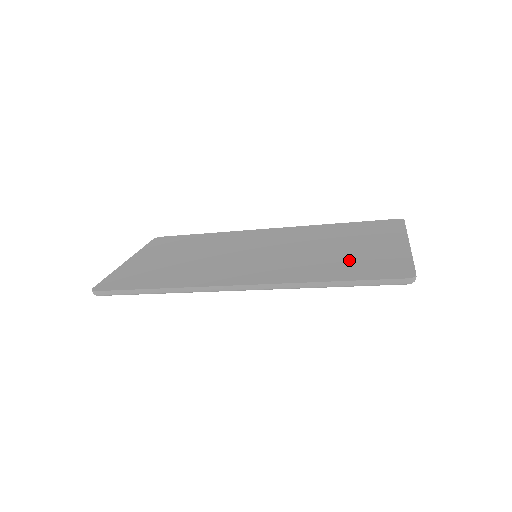
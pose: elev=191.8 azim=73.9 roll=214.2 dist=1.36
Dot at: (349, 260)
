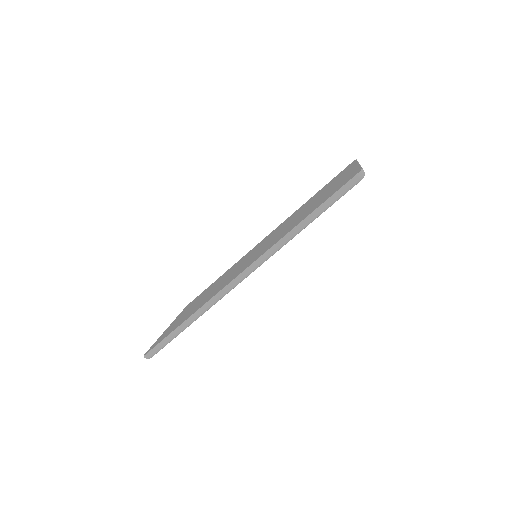
Dot at: (317, 202)
